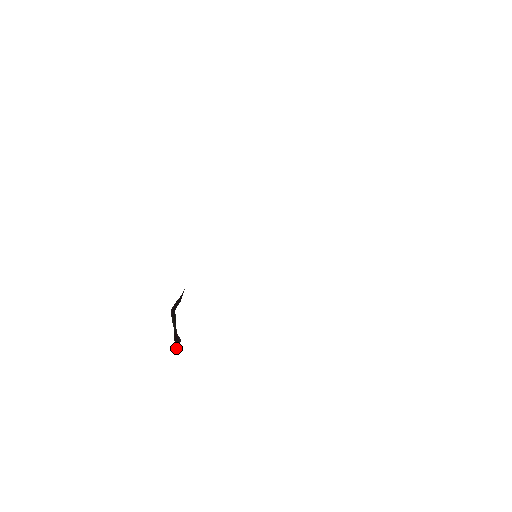
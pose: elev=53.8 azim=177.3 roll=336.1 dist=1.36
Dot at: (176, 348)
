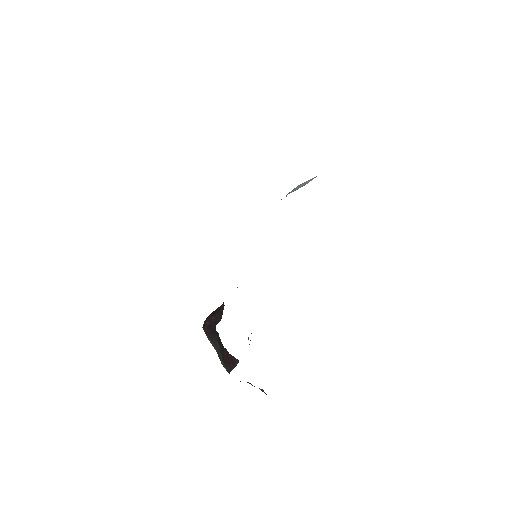
Dot at: (231, 369)
